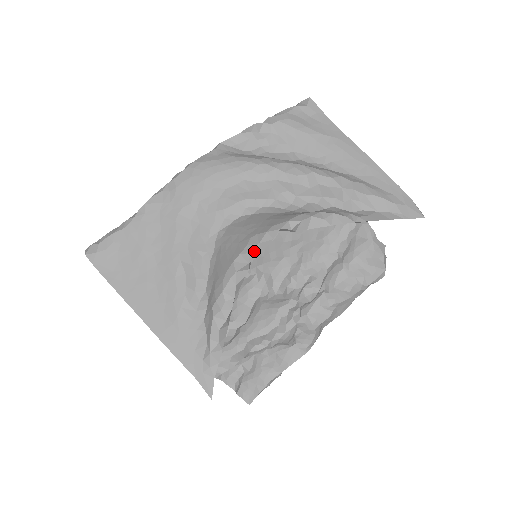
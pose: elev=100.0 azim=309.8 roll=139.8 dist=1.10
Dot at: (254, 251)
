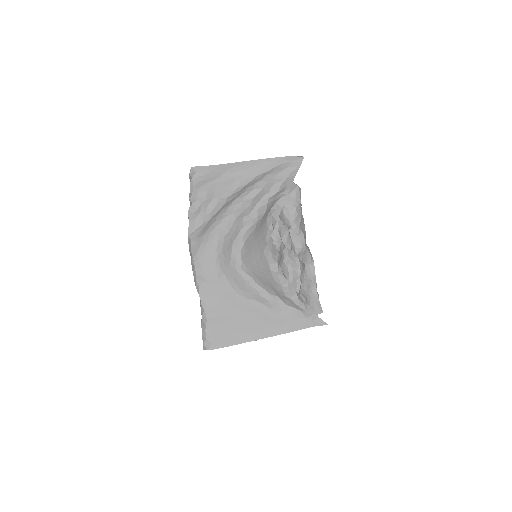
Dot at: (273, 257)
